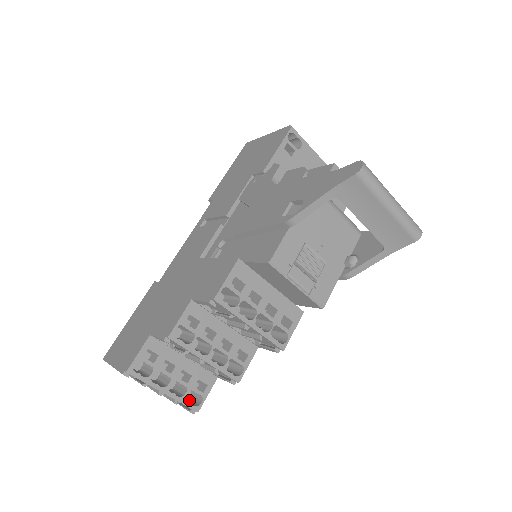
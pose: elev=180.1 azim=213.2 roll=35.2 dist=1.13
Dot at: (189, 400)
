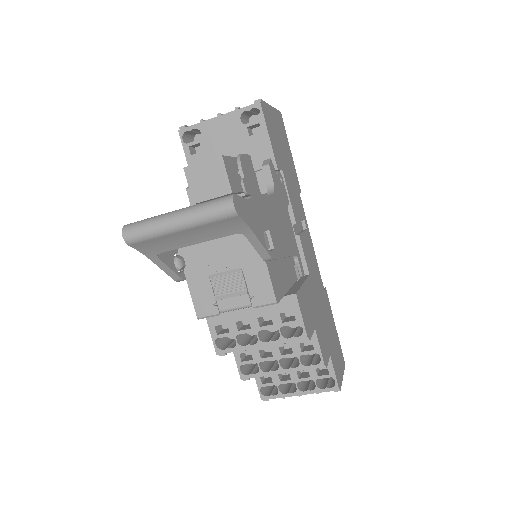
Dot at: occluded
